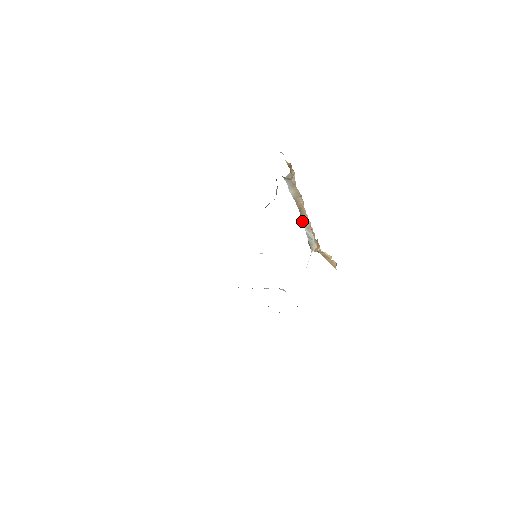
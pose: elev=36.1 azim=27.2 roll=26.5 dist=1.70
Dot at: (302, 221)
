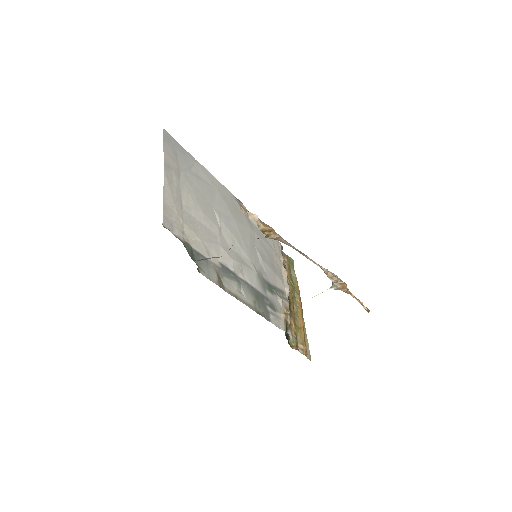
Dot at: occluded
